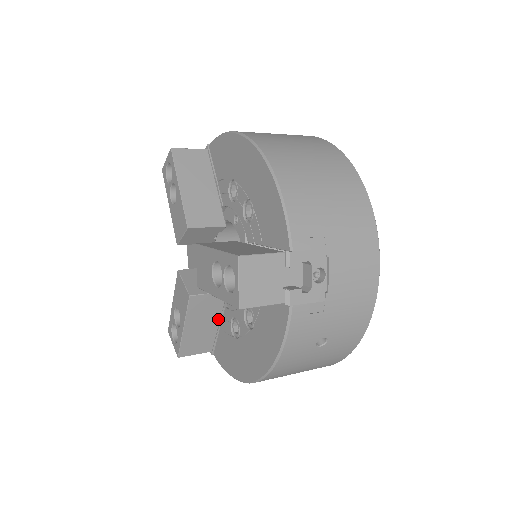
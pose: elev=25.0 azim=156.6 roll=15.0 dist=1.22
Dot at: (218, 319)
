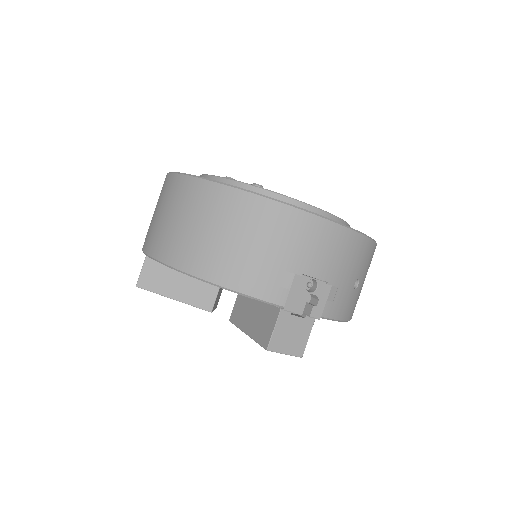
Dot at: occluded
